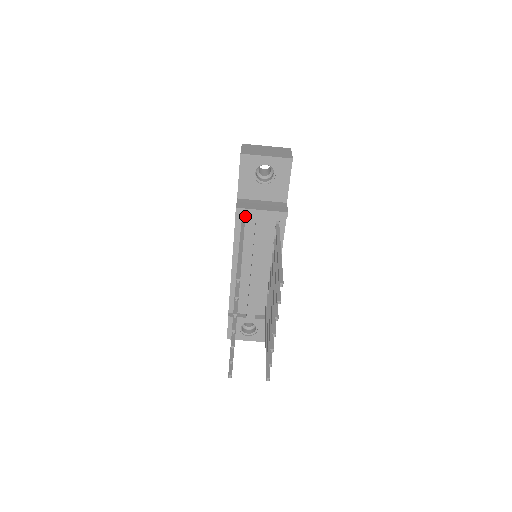
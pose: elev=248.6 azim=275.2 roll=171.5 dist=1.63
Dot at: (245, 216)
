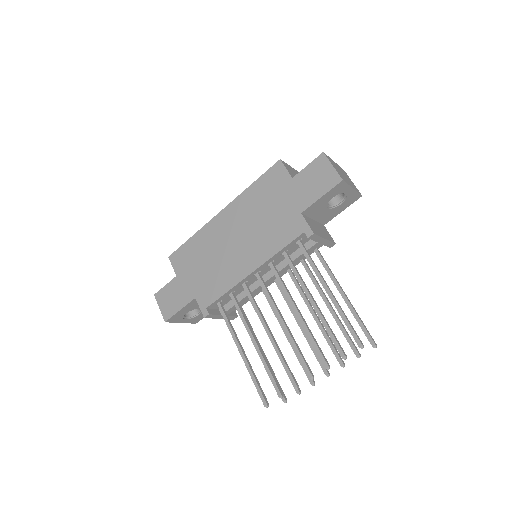
Dot at: (305, 237)
